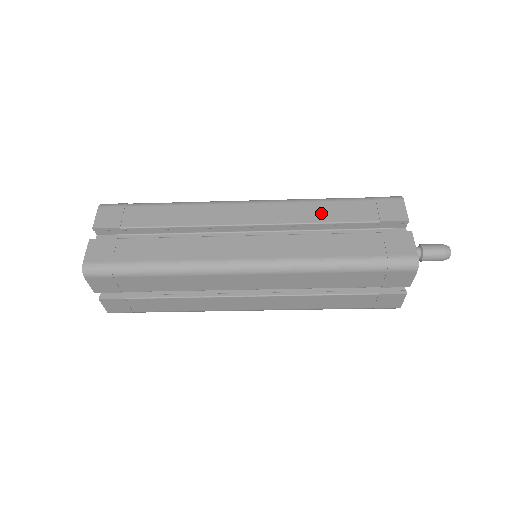
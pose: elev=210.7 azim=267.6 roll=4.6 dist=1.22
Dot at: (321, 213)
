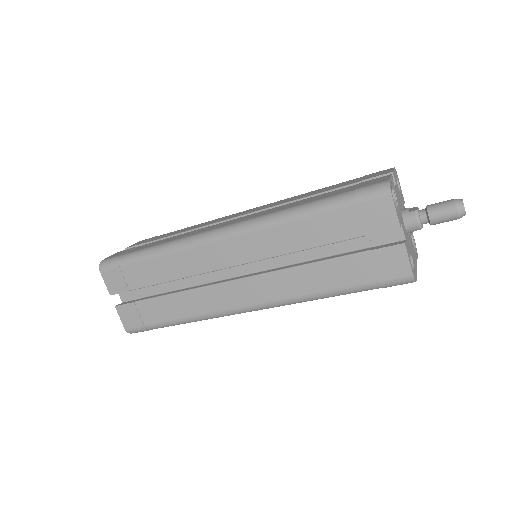
Dot at: (307, 194)
